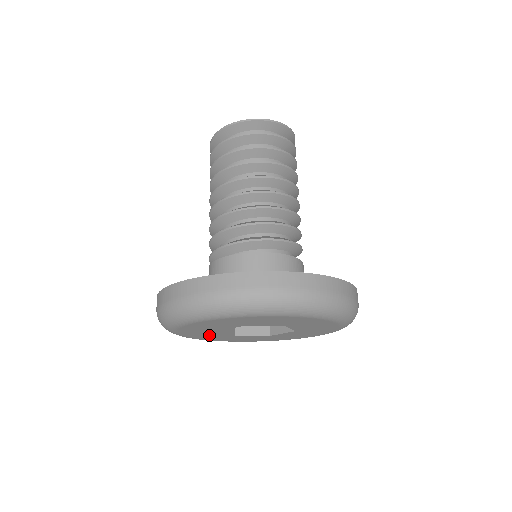
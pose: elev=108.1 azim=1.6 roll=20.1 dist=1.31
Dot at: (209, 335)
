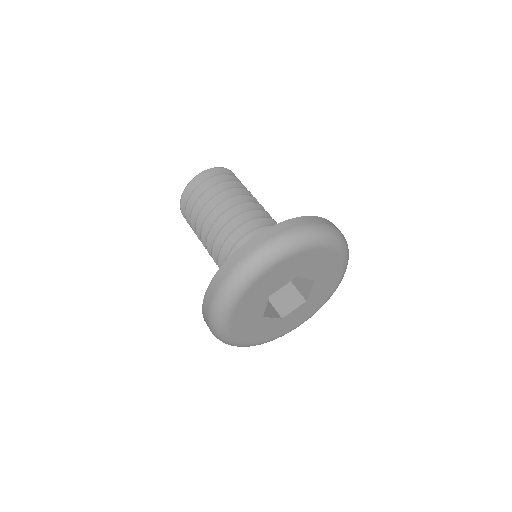
Dot at: (263, 329)
